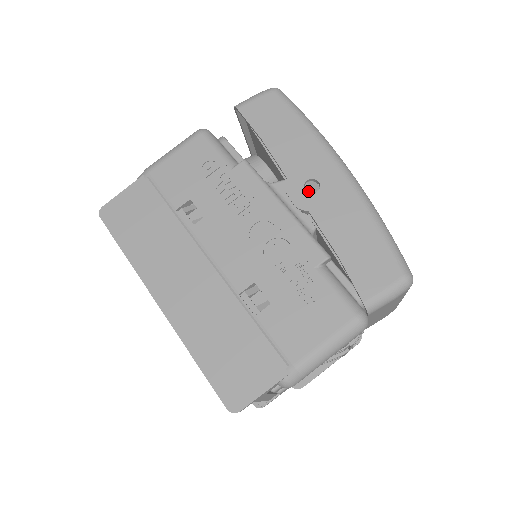
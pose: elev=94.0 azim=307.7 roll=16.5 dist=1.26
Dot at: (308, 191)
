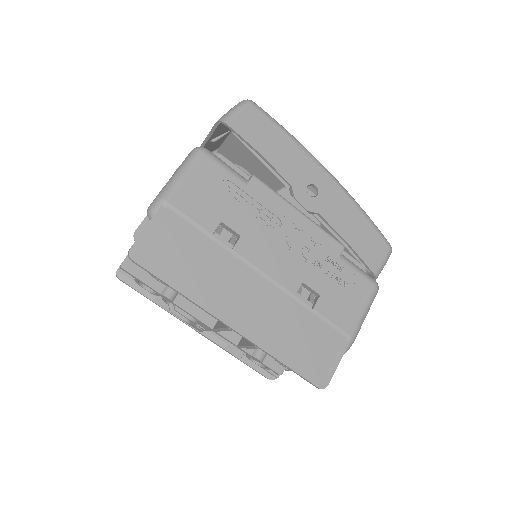
Dot at: (312, 195)
